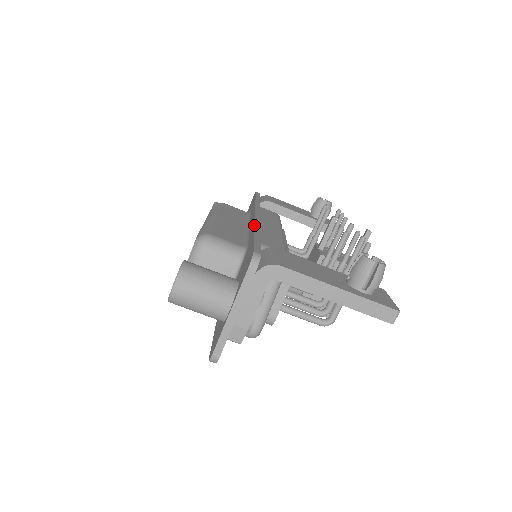
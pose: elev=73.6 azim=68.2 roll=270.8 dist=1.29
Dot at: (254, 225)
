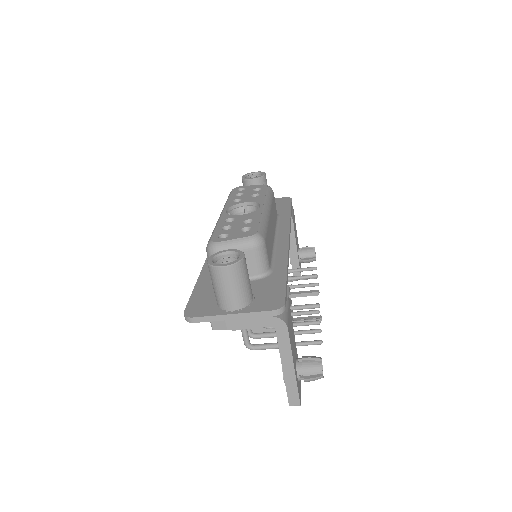
Dot at: occluded
